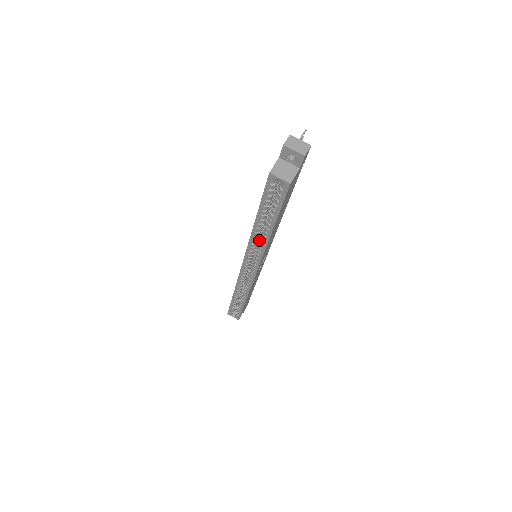
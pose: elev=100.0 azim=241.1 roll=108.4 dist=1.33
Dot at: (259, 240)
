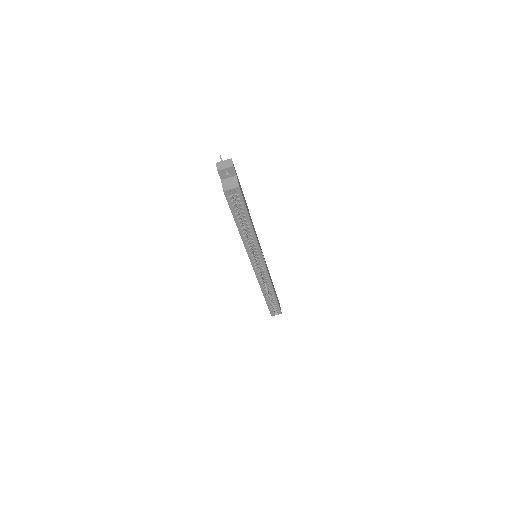
Dot at: (249, 241)
